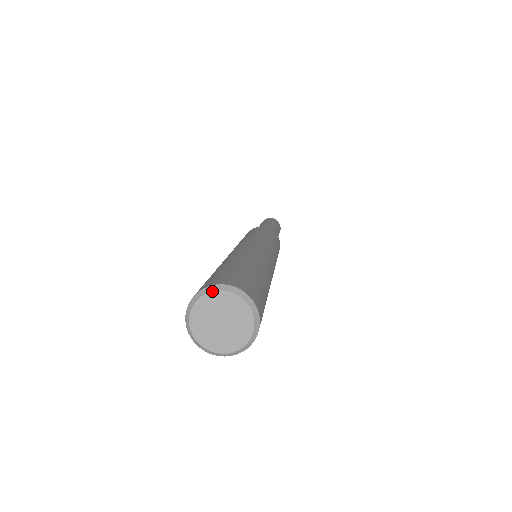
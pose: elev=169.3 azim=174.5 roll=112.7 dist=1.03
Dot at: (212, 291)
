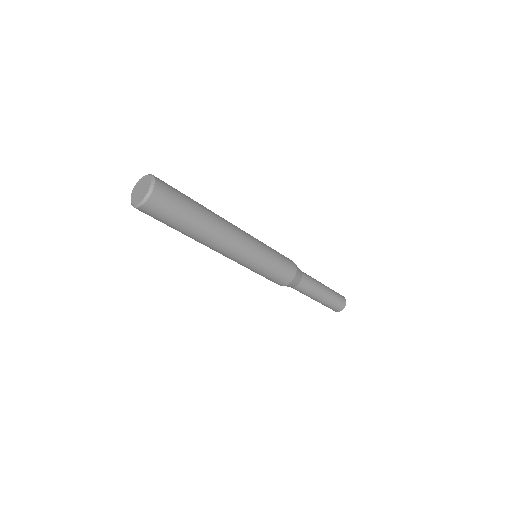
Dot at: (142, 177)
